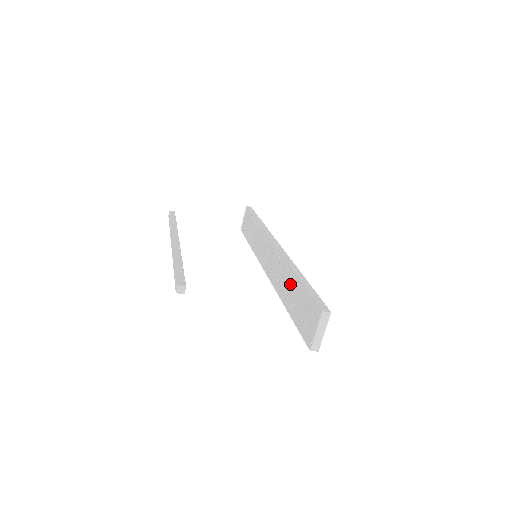
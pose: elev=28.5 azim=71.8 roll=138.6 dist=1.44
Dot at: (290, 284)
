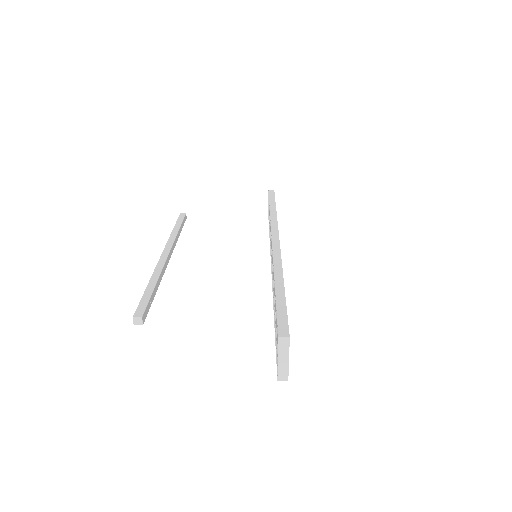
Dot at: occluded
